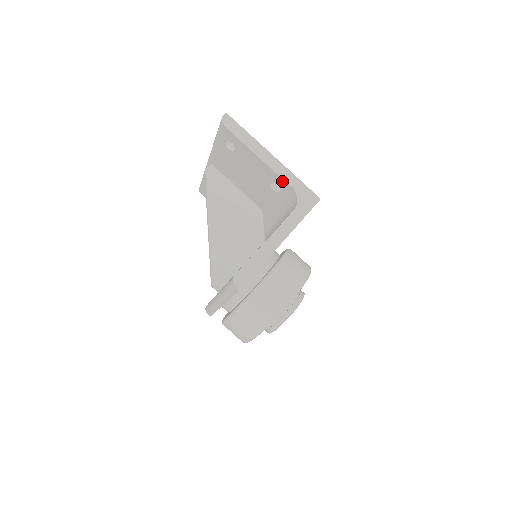
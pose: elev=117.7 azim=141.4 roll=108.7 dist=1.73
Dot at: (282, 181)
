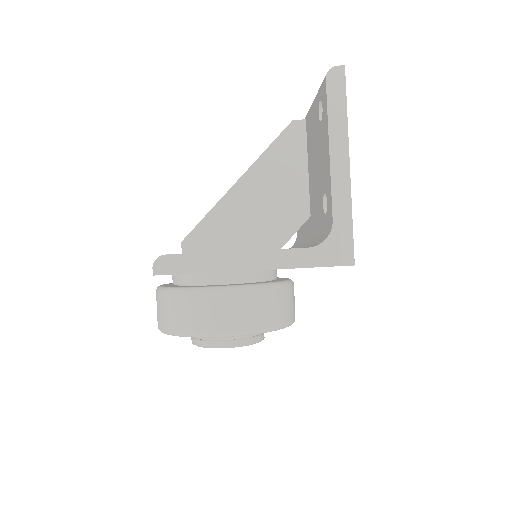
Dot at: (331, 203)
